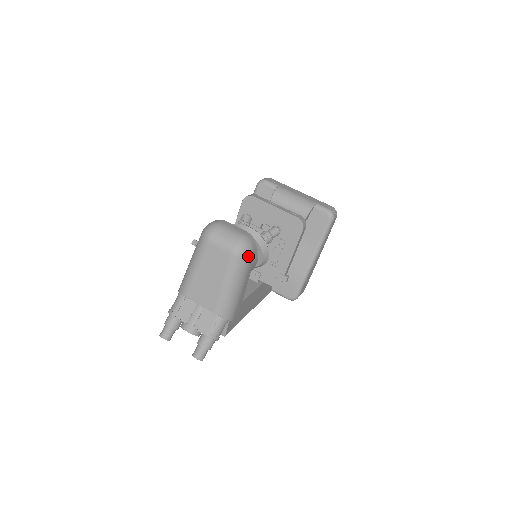
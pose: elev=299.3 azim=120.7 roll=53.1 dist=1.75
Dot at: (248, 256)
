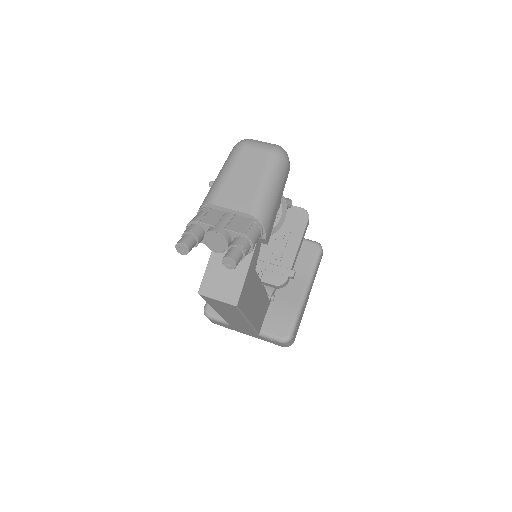
Dot at: (286, 161)
